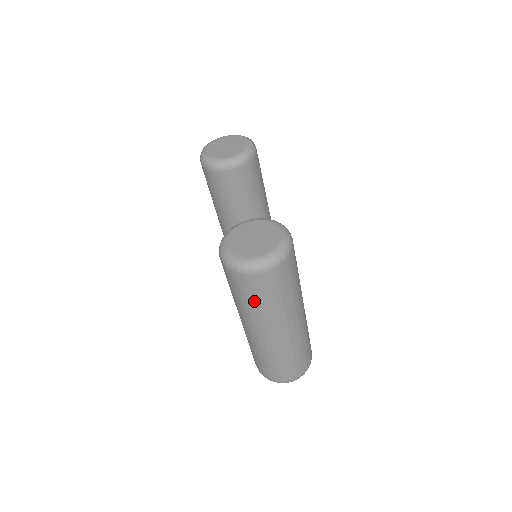
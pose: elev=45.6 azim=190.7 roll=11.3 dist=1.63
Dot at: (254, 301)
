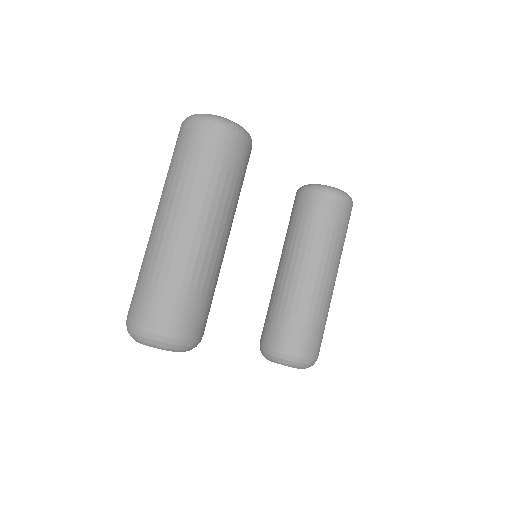
Dot at: (171, 162)
